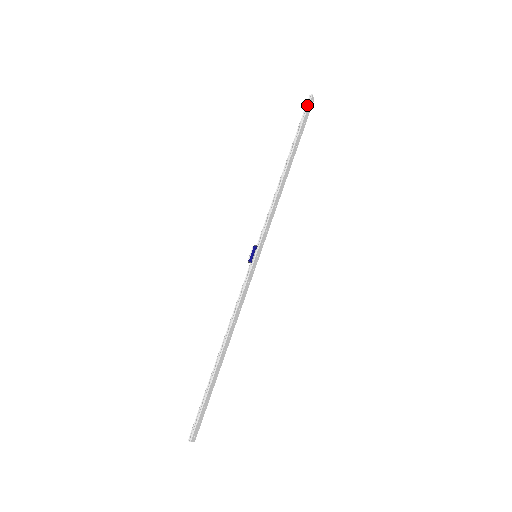
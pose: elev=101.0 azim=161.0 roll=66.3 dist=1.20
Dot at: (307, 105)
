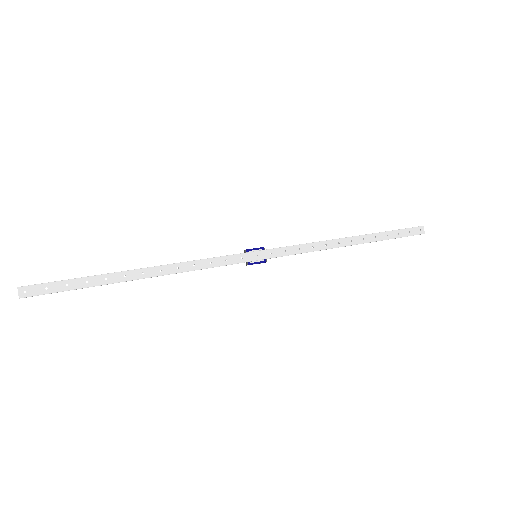
Dot at: (412, 227)
